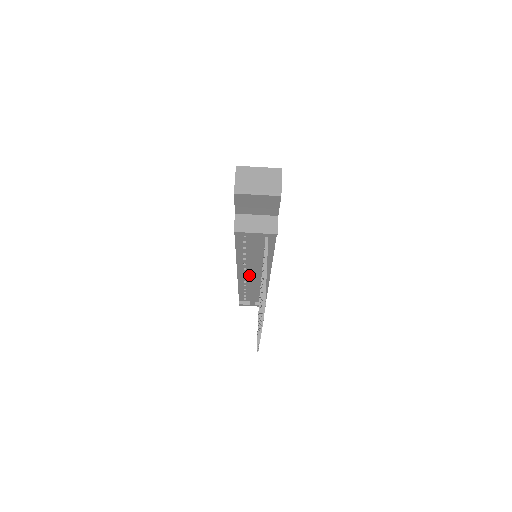
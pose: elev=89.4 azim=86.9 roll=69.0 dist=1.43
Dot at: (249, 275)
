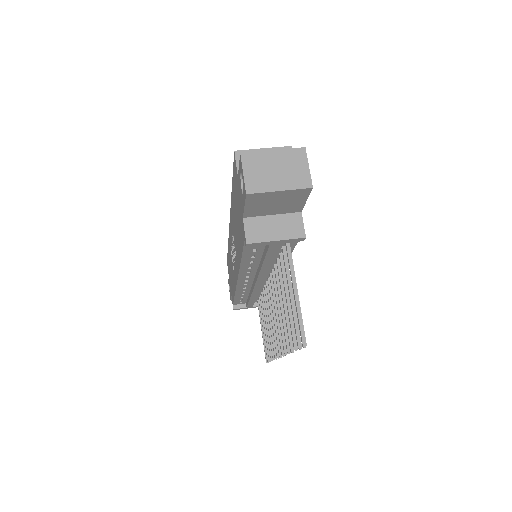
Dot at: (251, 281)
